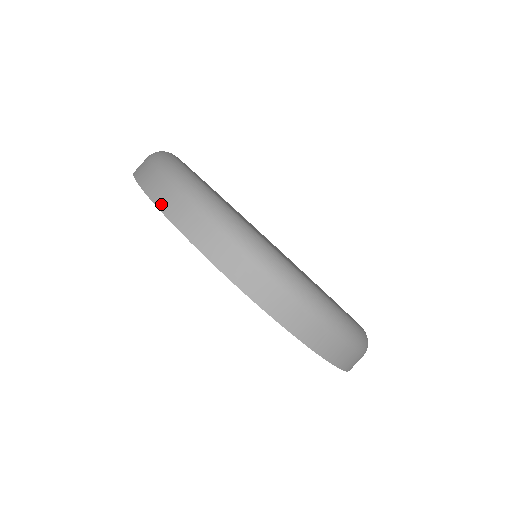
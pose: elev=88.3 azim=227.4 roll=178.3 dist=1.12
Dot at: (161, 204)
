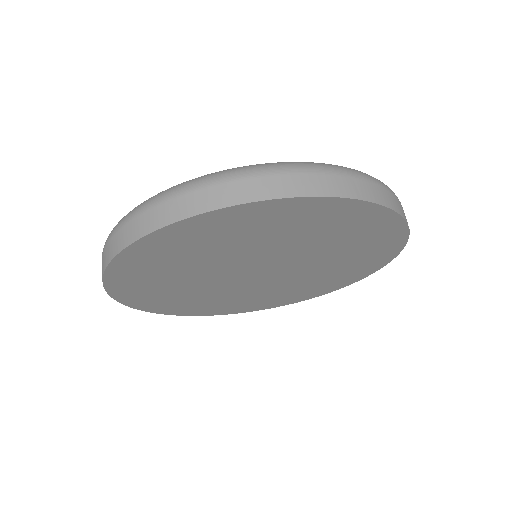
Dot at: (140, 233)
